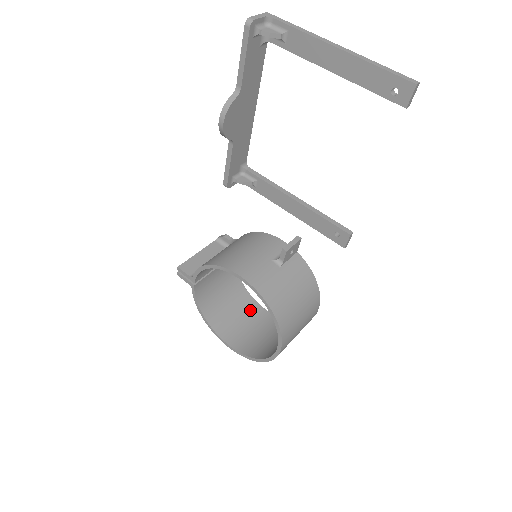
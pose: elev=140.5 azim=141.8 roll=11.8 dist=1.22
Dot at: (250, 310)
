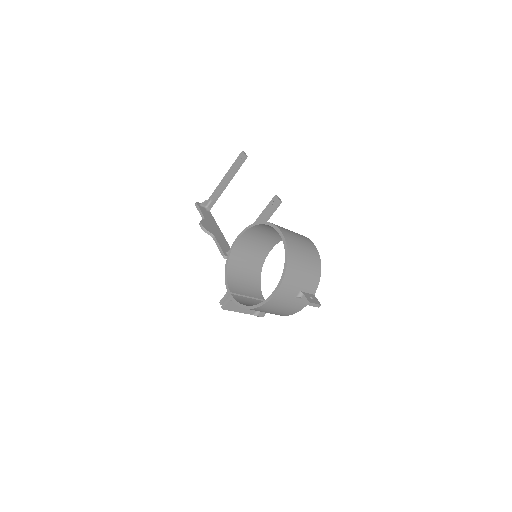
Dot at: (293, 306)
